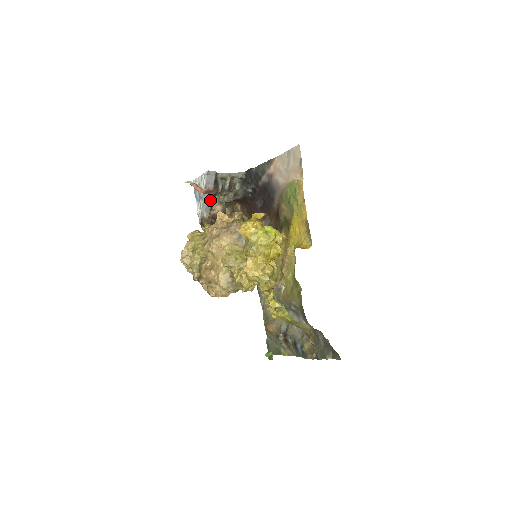
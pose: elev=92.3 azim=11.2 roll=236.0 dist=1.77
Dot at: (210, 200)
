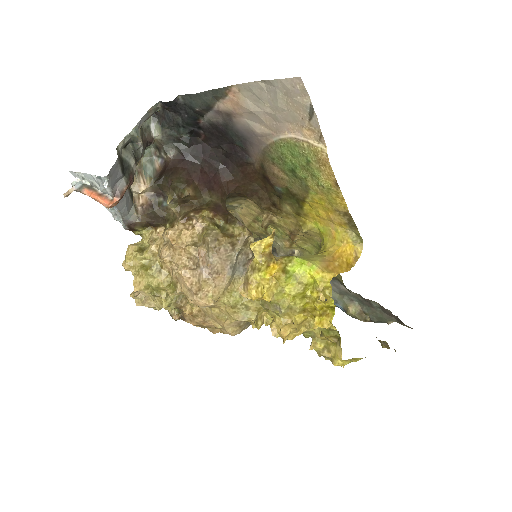
Dot at: (128, 196)
